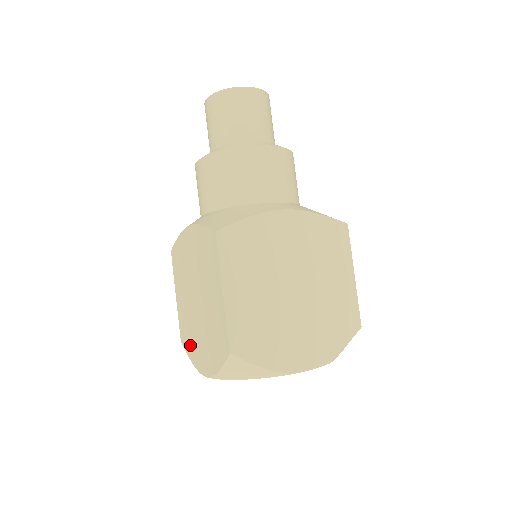
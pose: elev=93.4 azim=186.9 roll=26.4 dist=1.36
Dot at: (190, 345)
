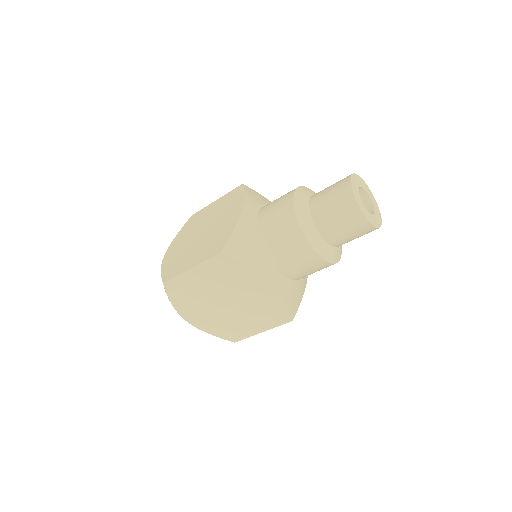
Dot at: (185, 230)
